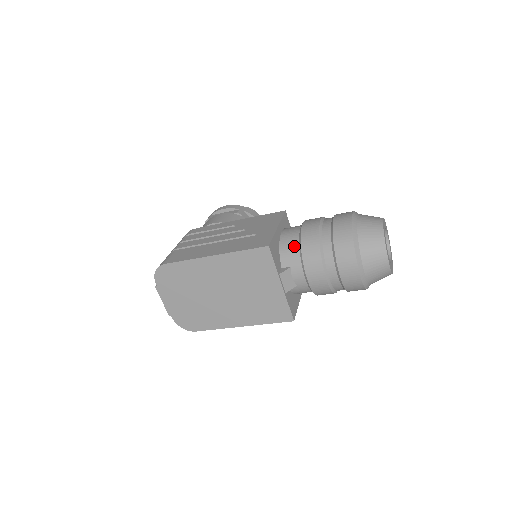
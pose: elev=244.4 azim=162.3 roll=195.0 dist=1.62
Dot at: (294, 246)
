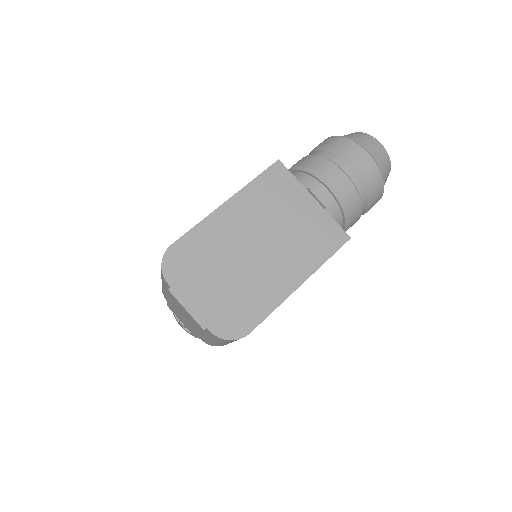
Dot at: (296, 176)
